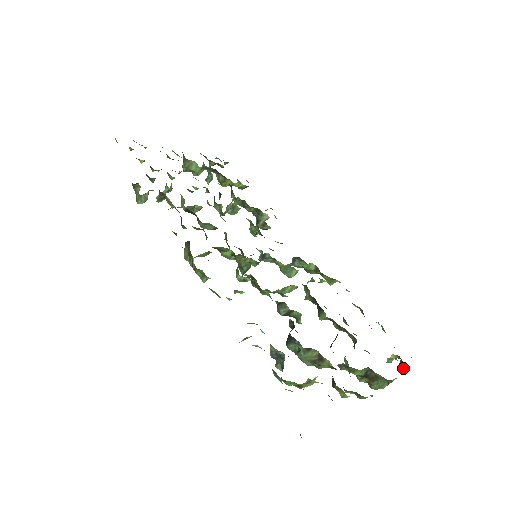
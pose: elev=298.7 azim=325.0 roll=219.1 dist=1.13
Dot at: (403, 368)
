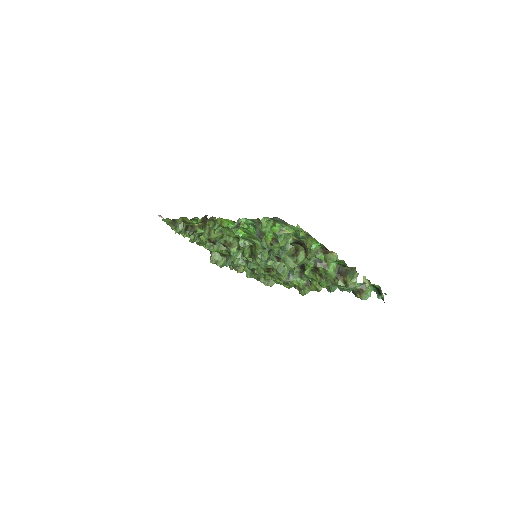
Dot at: (380, 294)
